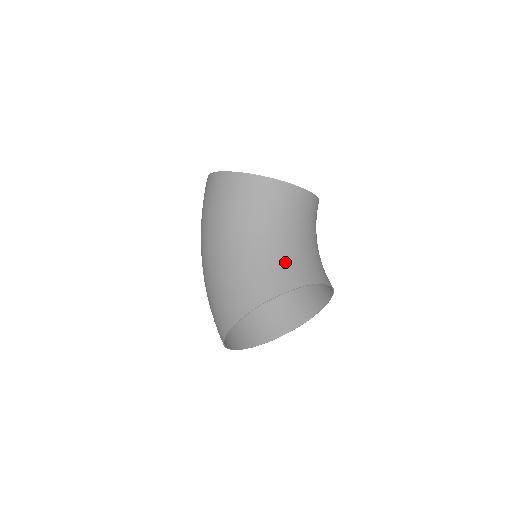
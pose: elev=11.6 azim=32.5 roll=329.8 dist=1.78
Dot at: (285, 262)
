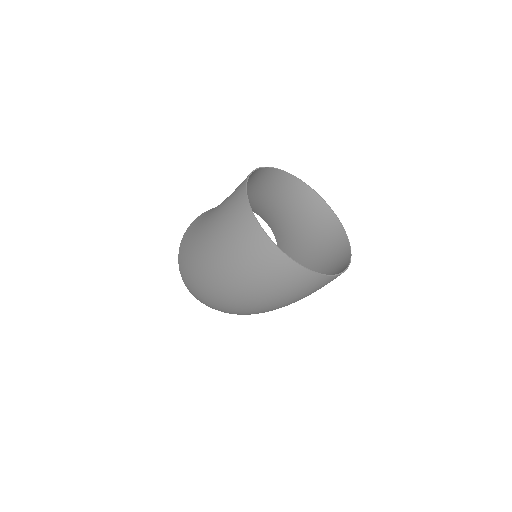
Dot at: (254, 184)
